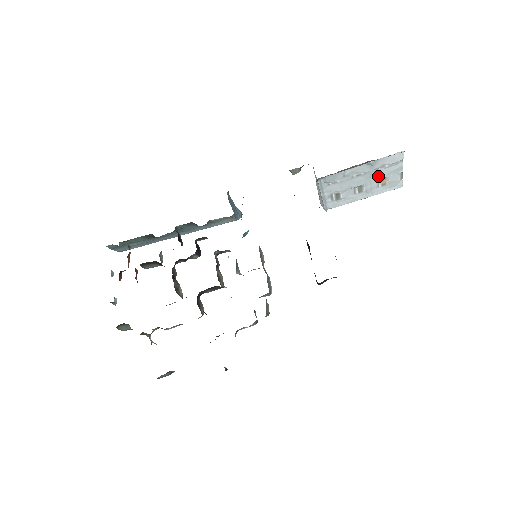
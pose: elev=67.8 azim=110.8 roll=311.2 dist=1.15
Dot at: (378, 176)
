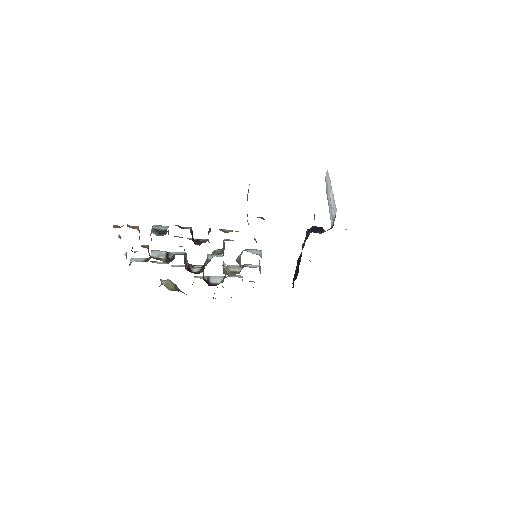
Dot at: occluded
